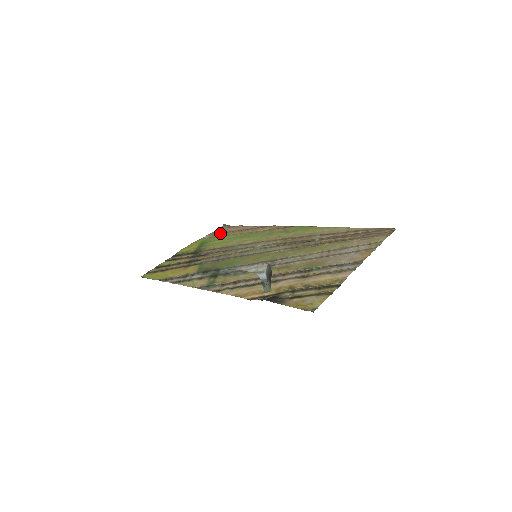
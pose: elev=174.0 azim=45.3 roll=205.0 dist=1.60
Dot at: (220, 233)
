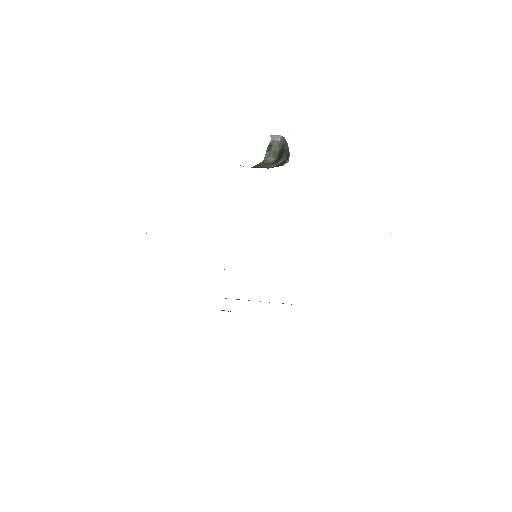
Dot at: occluded
